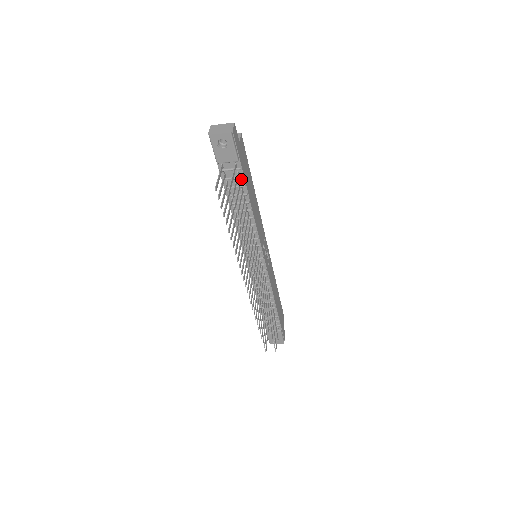
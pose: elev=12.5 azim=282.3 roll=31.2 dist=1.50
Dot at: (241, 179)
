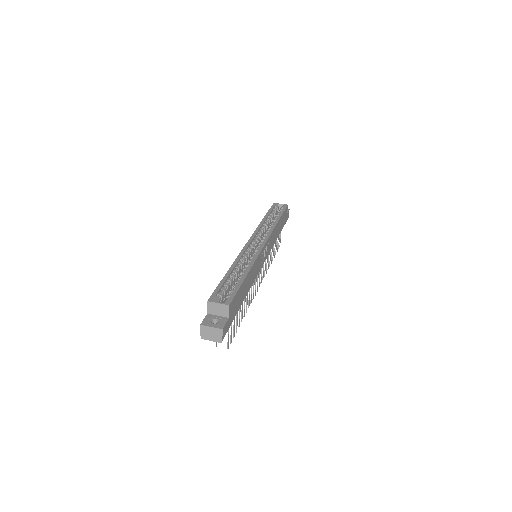
Dot at: occluded
